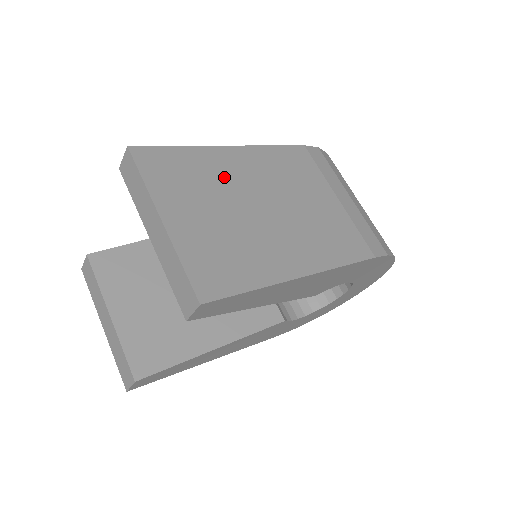
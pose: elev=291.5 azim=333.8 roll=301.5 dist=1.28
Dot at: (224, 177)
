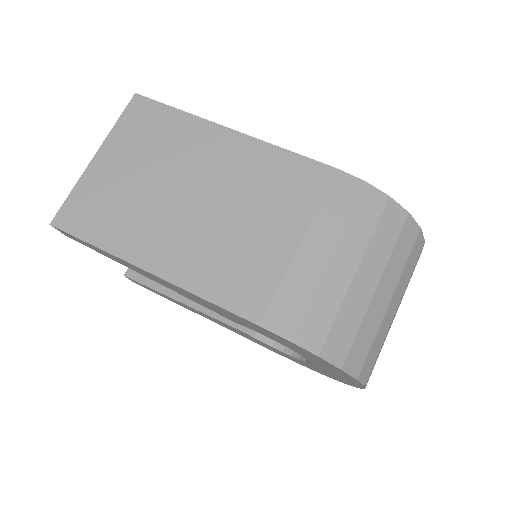
Dot at: (186, 152)
